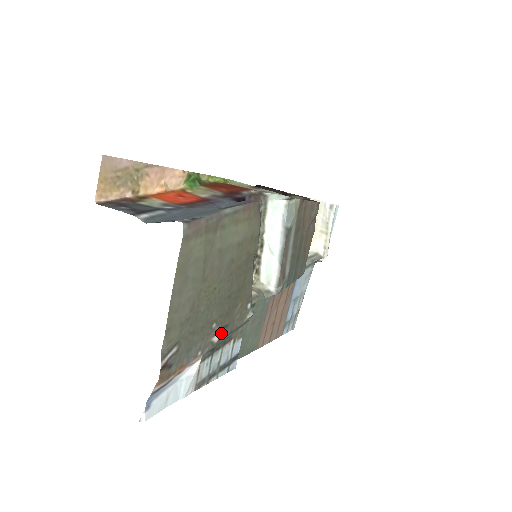
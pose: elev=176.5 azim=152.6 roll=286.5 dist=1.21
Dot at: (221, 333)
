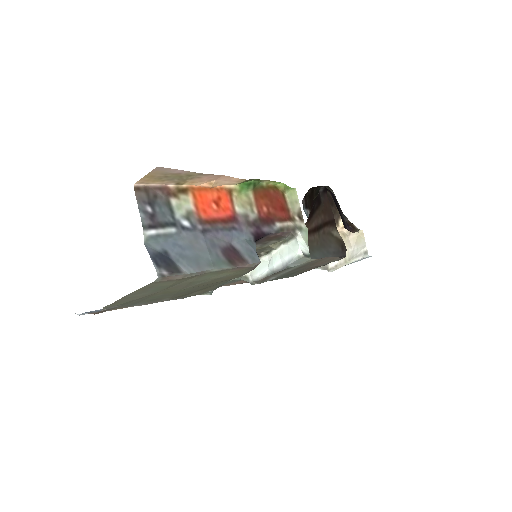
Dot at: (171, 299)
